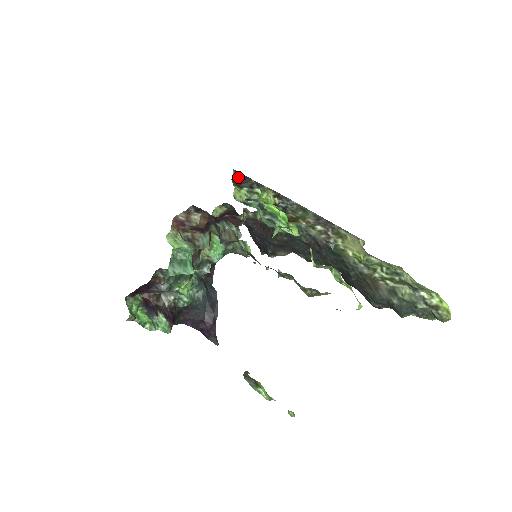
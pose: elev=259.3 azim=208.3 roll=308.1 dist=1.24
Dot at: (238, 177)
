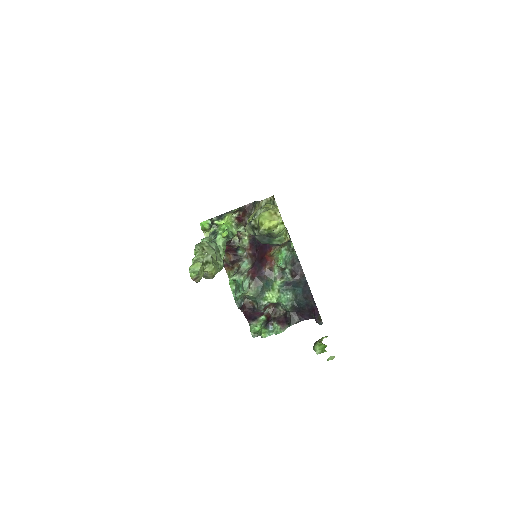
Dot at: occluded
